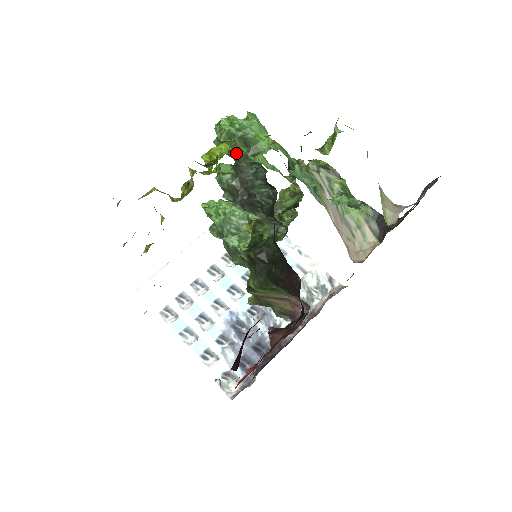
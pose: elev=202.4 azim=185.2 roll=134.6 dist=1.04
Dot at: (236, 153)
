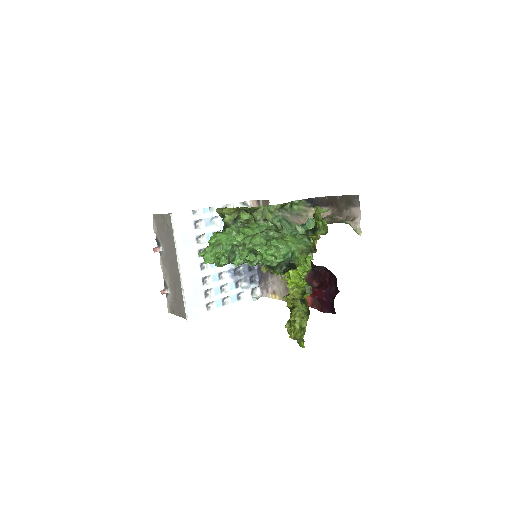
Dot at: (281, 262)
